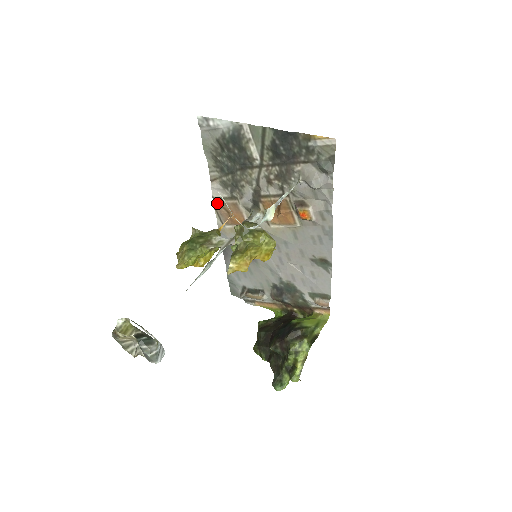
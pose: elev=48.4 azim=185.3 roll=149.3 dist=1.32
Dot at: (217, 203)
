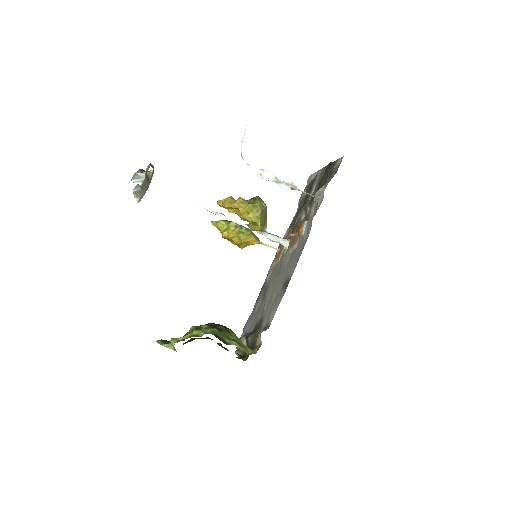
Dot at: occluded
